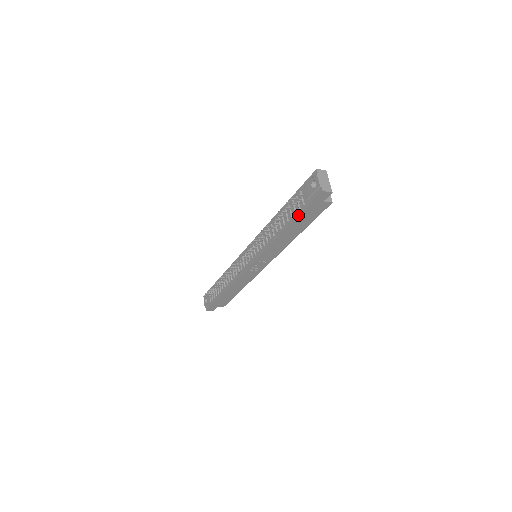
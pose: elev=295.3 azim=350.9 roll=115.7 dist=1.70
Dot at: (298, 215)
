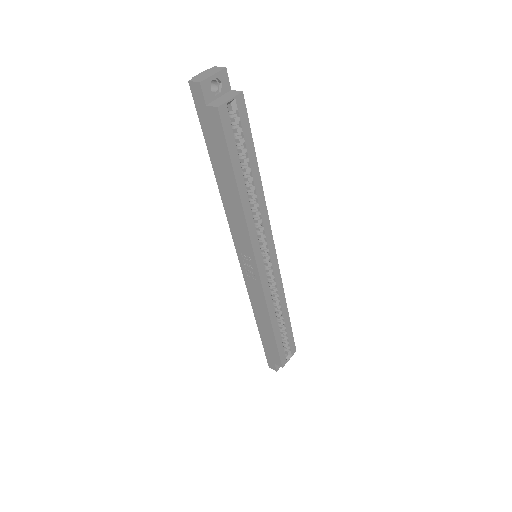
Dot at: (206, 142)
